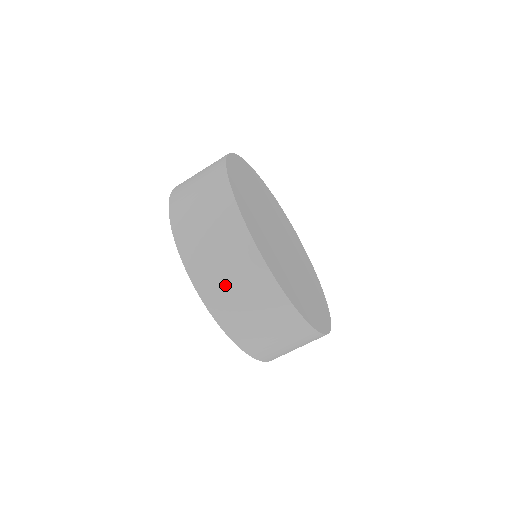
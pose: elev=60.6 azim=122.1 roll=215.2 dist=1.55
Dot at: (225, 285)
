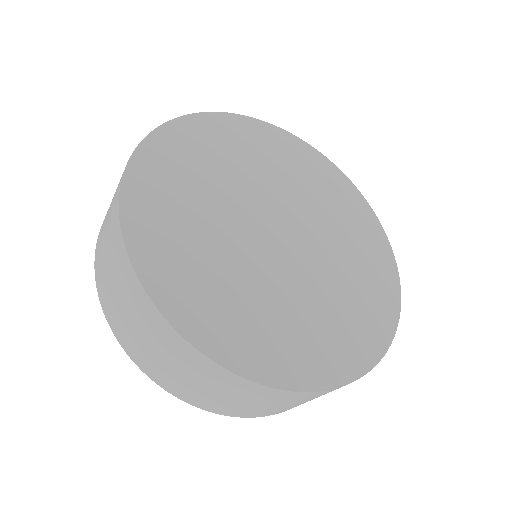
Dot at: (179, 378)
